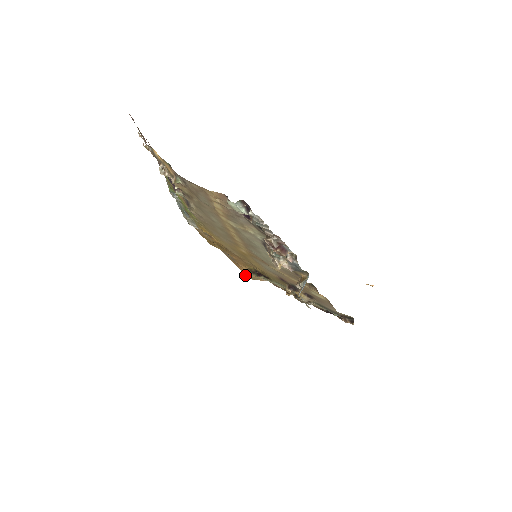
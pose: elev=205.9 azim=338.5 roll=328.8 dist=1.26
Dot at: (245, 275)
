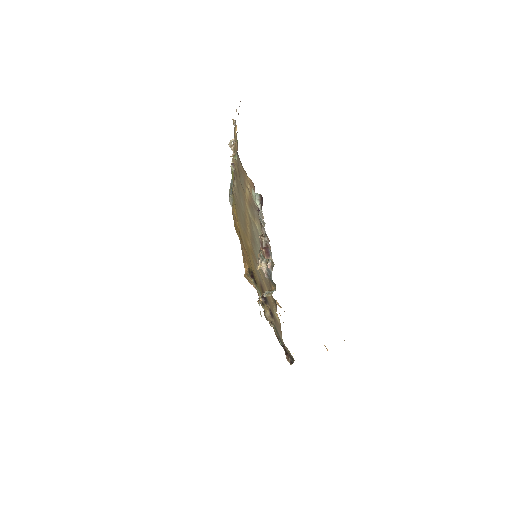
Dot at: (245, 273)
